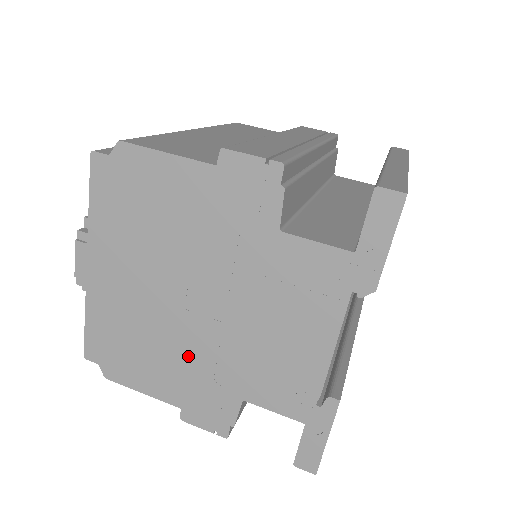
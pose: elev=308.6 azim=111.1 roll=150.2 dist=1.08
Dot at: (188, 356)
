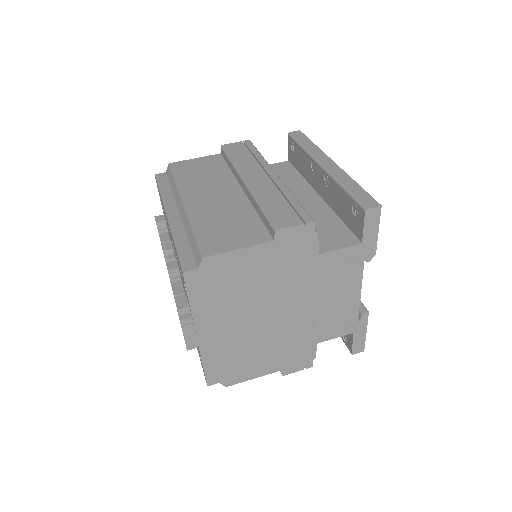
Dot at: (279, 343)
